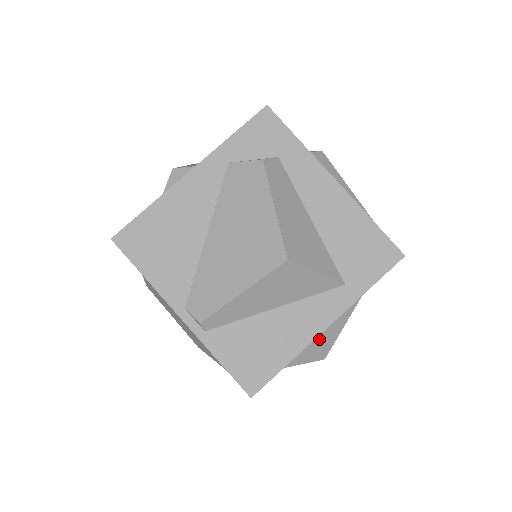
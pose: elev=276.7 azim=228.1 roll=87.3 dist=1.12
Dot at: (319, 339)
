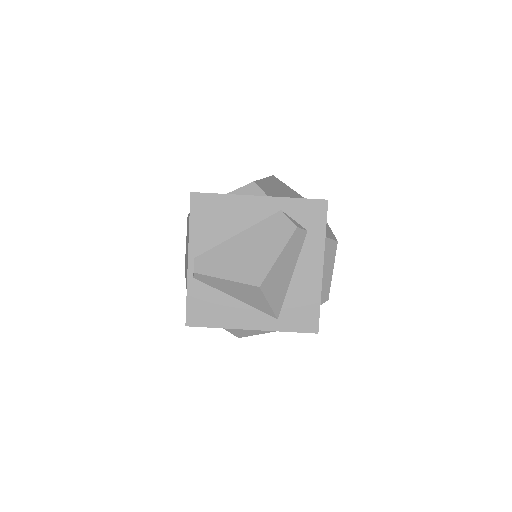
Dot at: occluded
